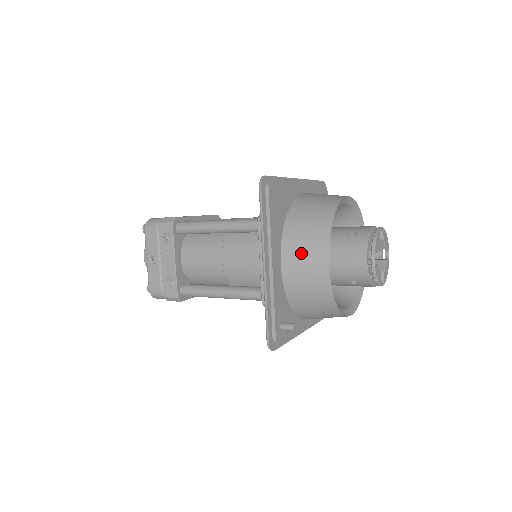
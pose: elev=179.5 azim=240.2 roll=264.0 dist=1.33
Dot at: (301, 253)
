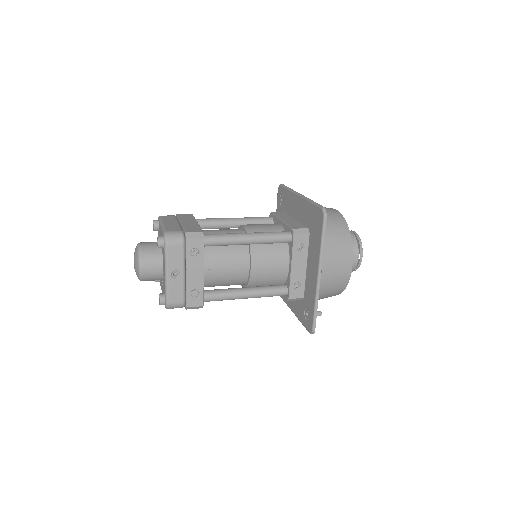
Dot at: (336, 262)
